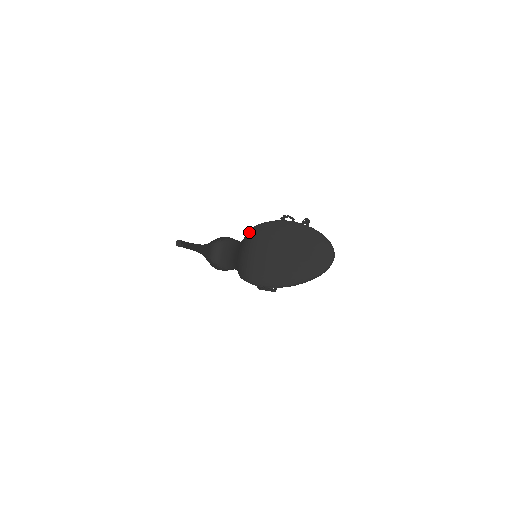
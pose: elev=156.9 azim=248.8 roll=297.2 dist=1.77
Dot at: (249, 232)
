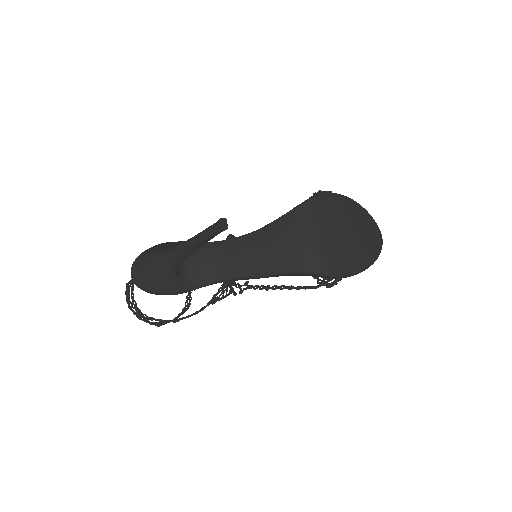
Dot at: (302, 208)
